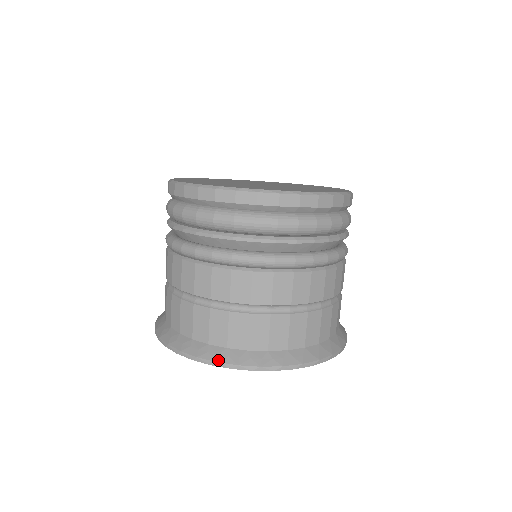
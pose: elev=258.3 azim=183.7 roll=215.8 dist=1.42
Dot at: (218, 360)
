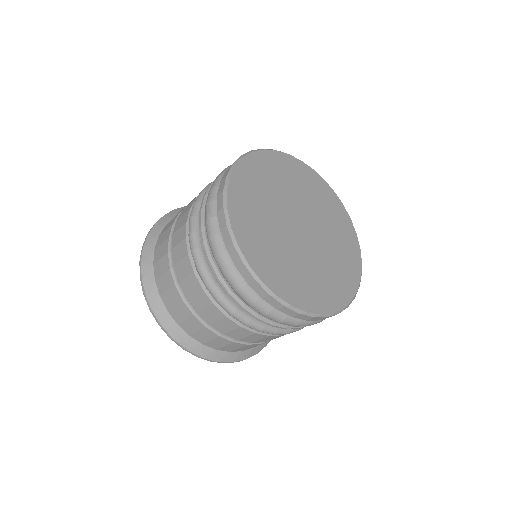
Dot at: (166, 328)
